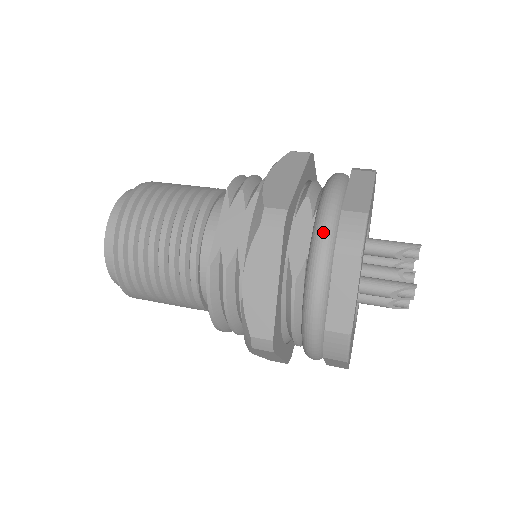
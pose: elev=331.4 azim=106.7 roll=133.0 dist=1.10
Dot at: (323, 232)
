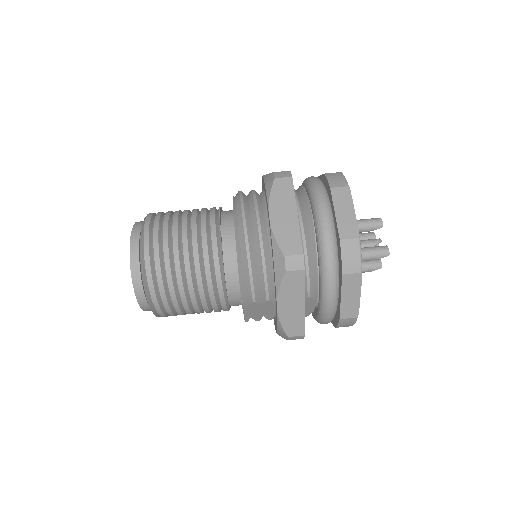
Dot at: (327, 322)
